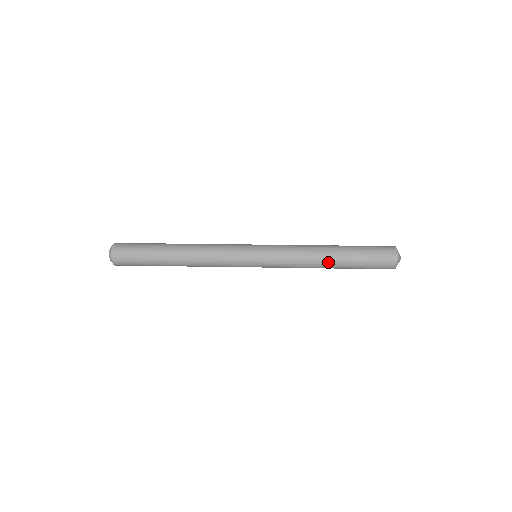
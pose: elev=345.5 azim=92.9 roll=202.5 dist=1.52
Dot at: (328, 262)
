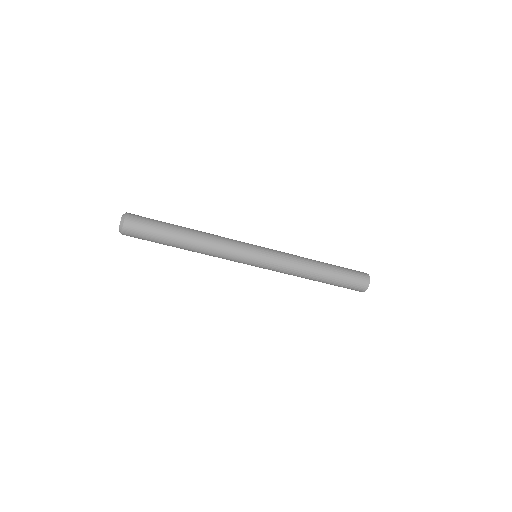
Dot at: (318, 264)
